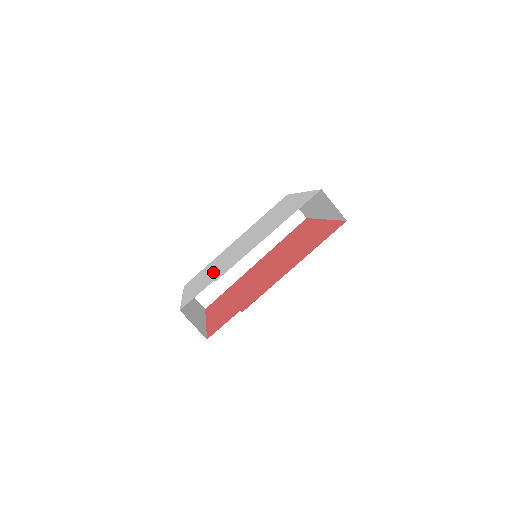
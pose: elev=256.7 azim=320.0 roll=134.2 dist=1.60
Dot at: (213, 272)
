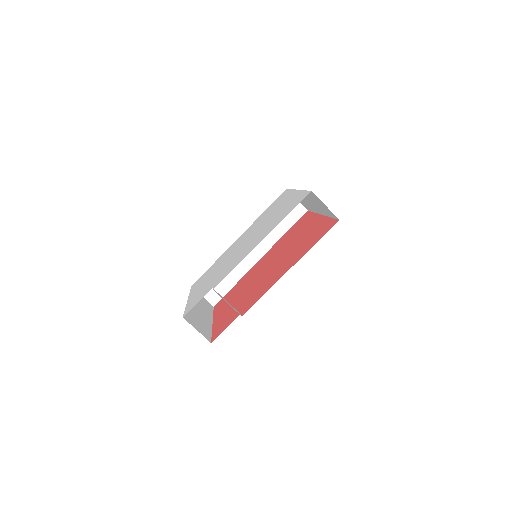
Dot at: (214, 276)
